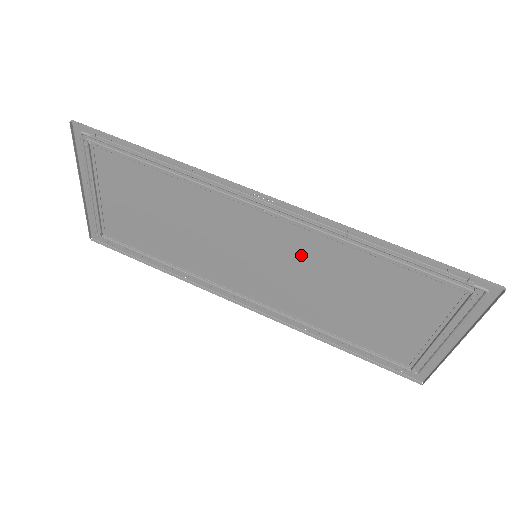
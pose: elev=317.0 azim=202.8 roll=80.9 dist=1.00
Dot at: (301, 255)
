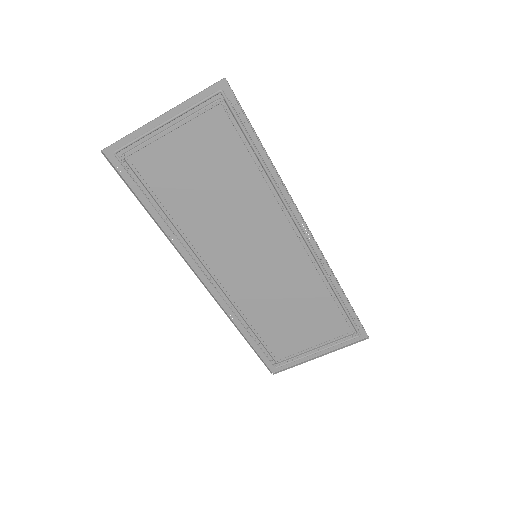
Dot at: (288, 272)
